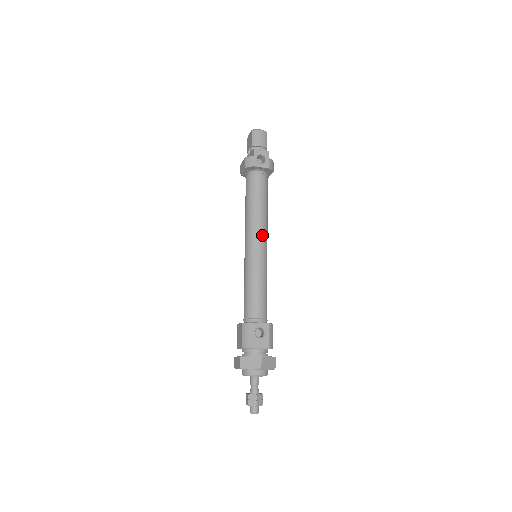
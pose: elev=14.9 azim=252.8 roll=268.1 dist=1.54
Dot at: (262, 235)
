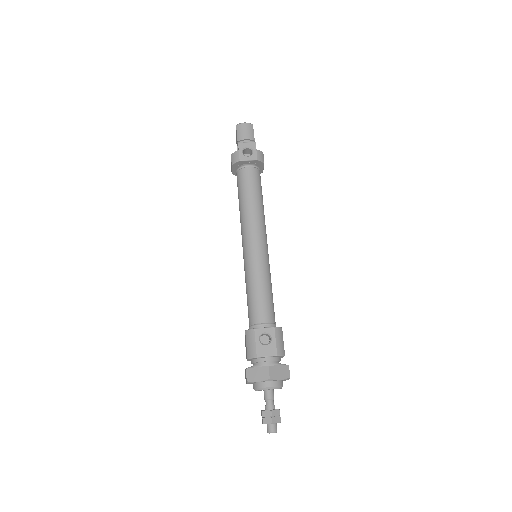
Dot at: (258, 232)
